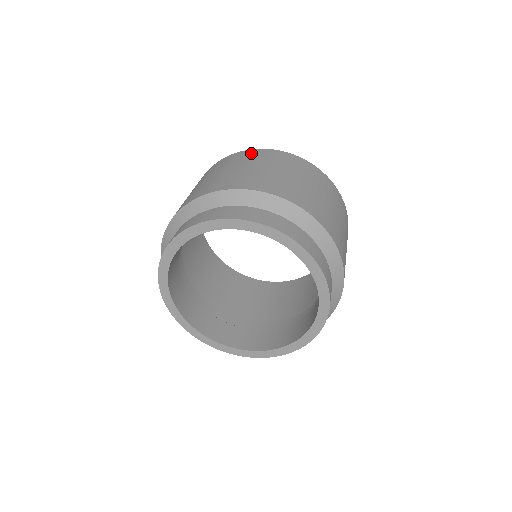
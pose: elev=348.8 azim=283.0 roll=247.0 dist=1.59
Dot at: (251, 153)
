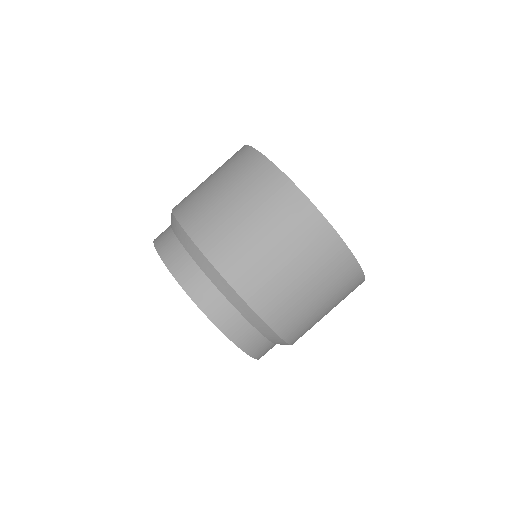
Dot at: (241, 155)
